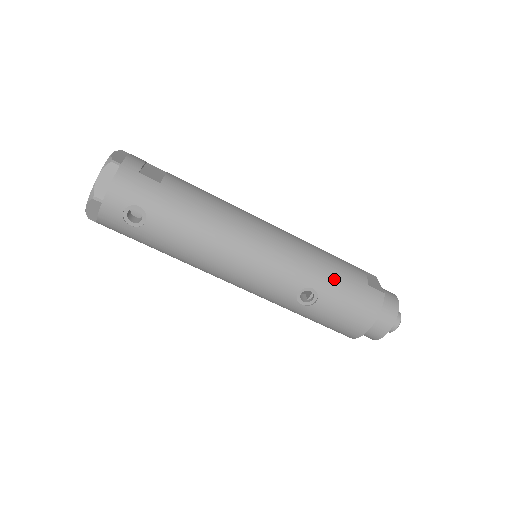
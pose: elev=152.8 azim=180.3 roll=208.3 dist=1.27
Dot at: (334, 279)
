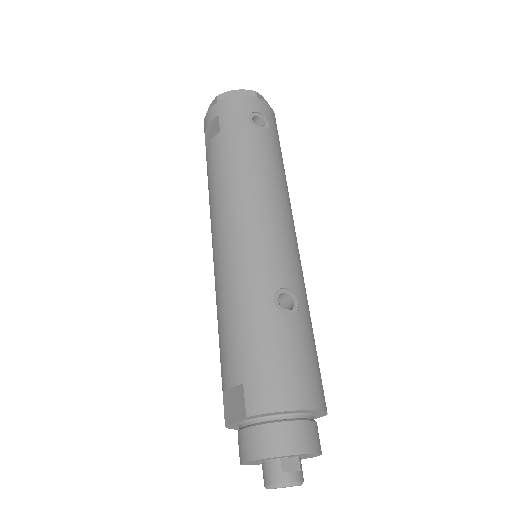
Dot at: (312, 330)
